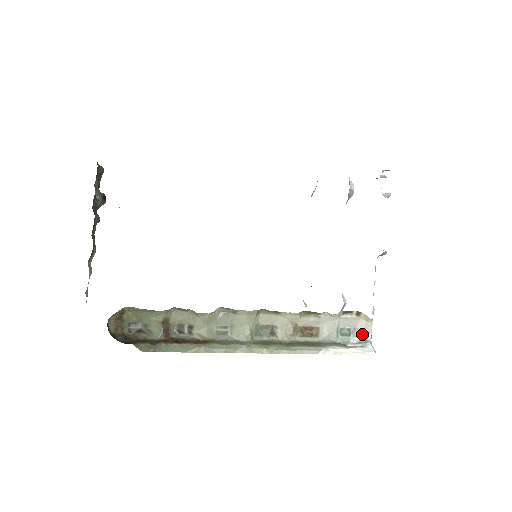
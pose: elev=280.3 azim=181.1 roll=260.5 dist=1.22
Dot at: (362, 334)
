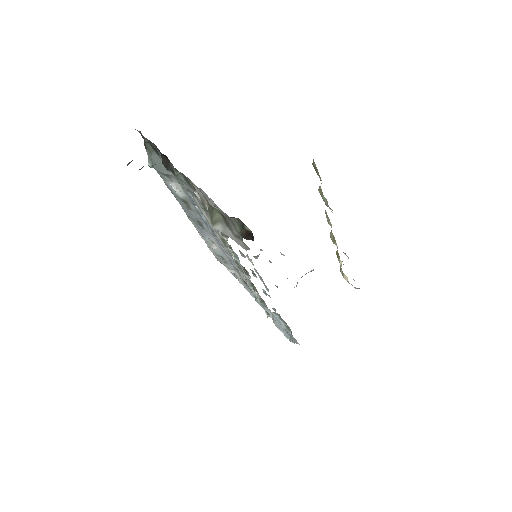
Dot at: occluded
